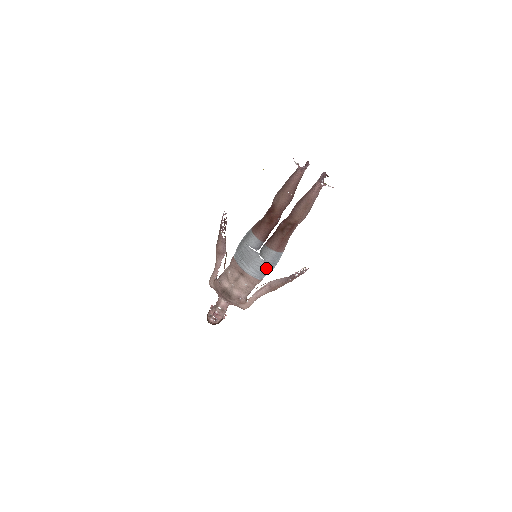
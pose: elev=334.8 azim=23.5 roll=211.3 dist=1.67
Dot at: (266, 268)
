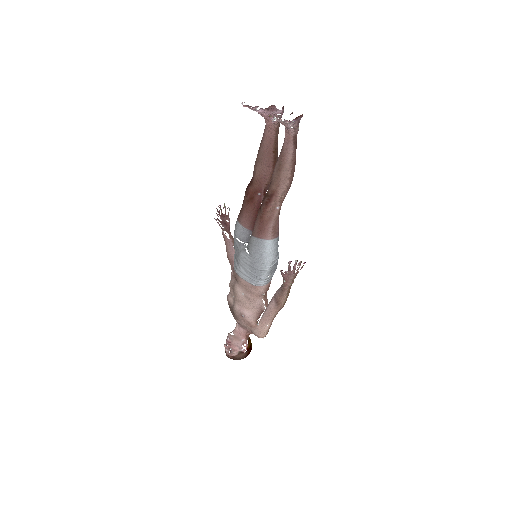
Dot at: (254, 265)
